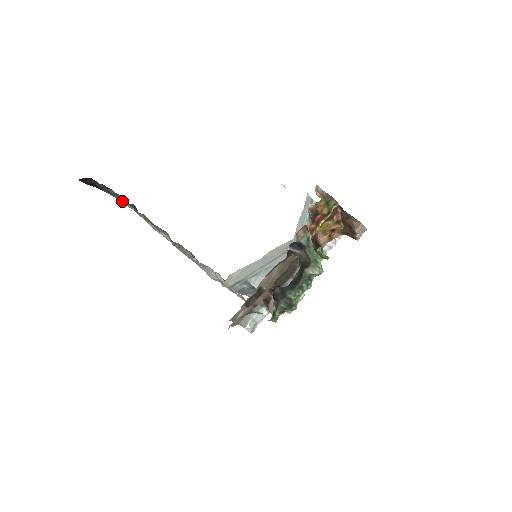
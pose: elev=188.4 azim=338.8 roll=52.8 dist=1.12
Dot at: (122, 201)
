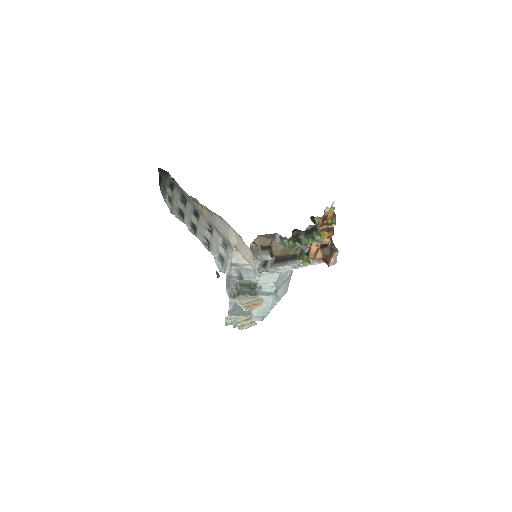
Dot at: (167, 203)
